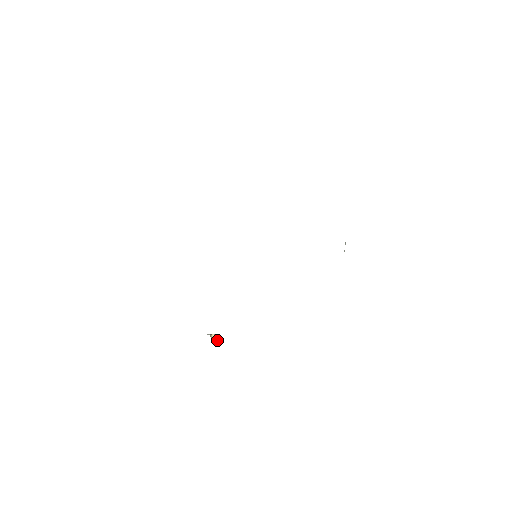
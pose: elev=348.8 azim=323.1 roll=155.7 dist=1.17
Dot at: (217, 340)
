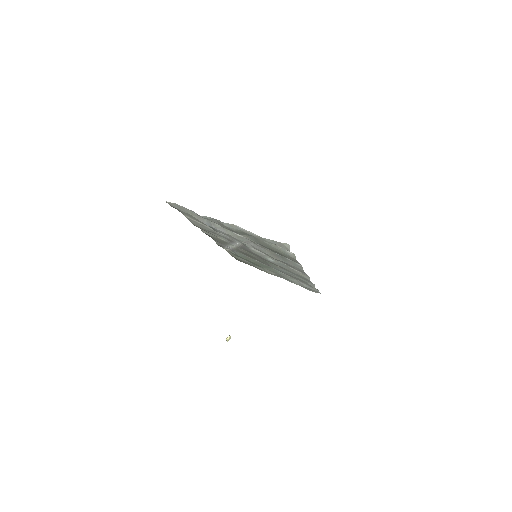
Dot at: occluded
